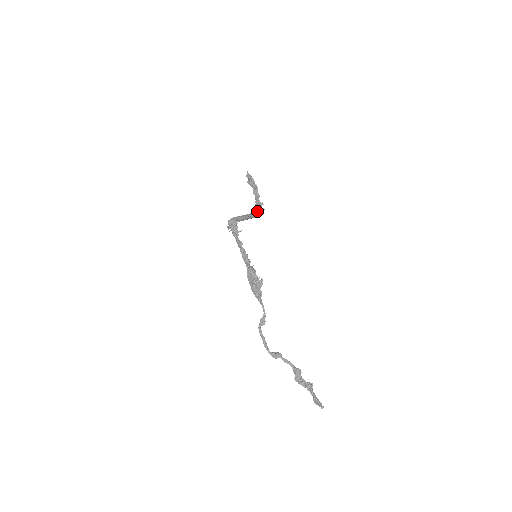
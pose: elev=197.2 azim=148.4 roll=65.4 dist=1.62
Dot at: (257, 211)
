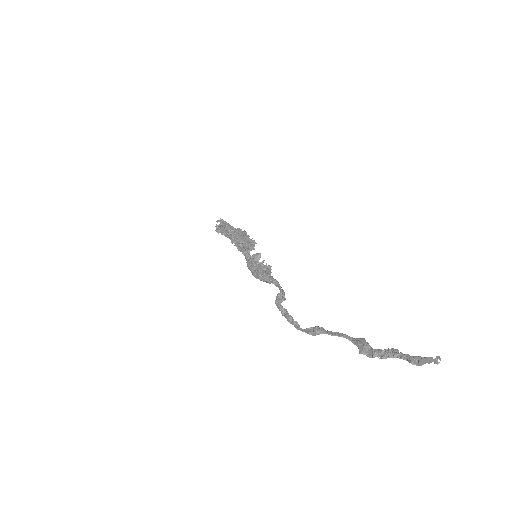
Dot at: (249, 238)
